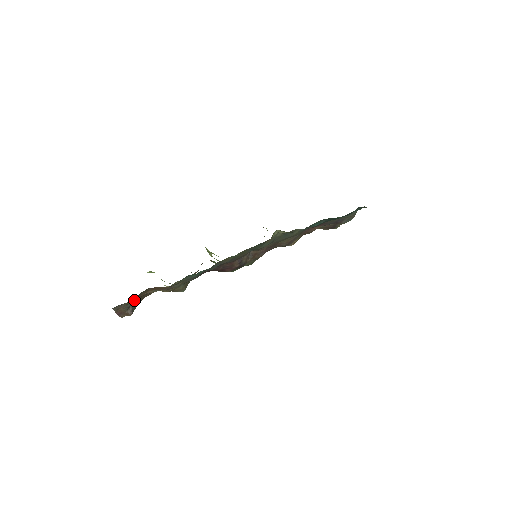
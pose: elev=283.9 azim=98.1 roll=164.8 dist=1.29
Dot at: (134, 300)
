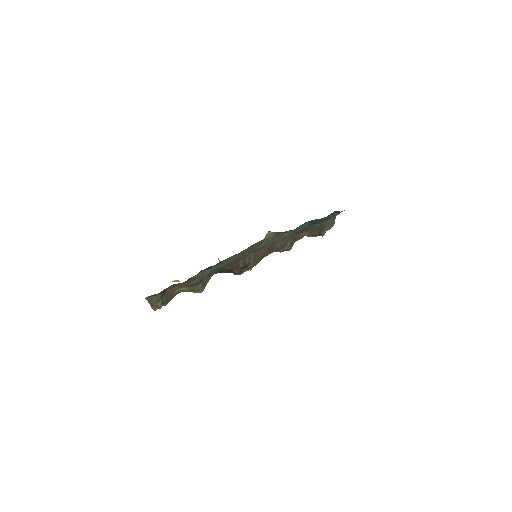
Dot at: (163, 294)
